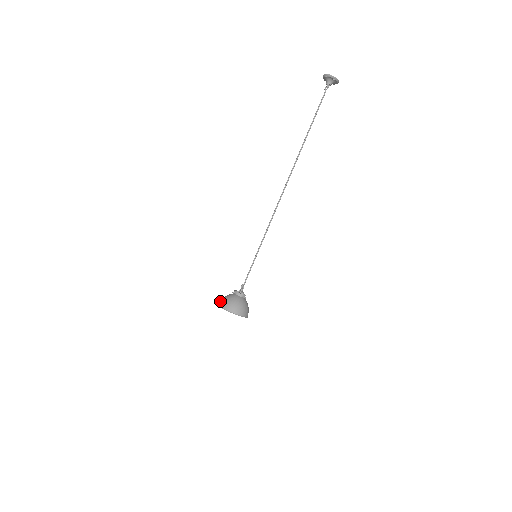
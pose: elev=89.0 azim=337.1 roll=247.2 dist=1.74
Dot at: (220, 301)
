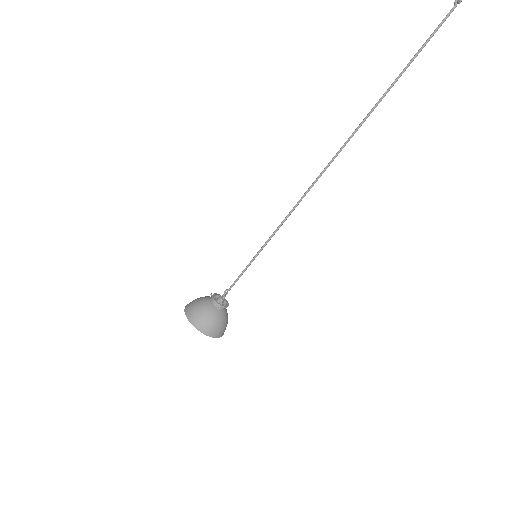
Dot at: occluded
